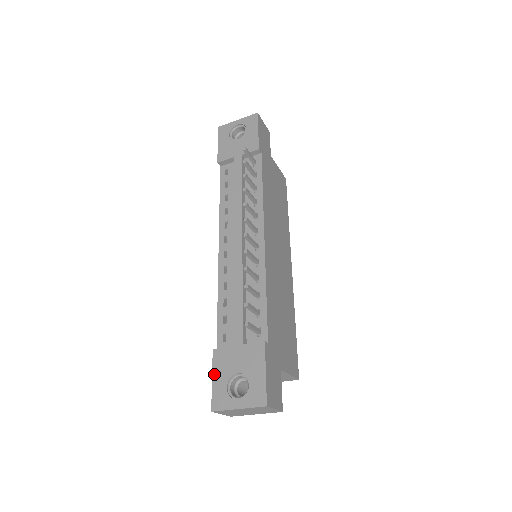
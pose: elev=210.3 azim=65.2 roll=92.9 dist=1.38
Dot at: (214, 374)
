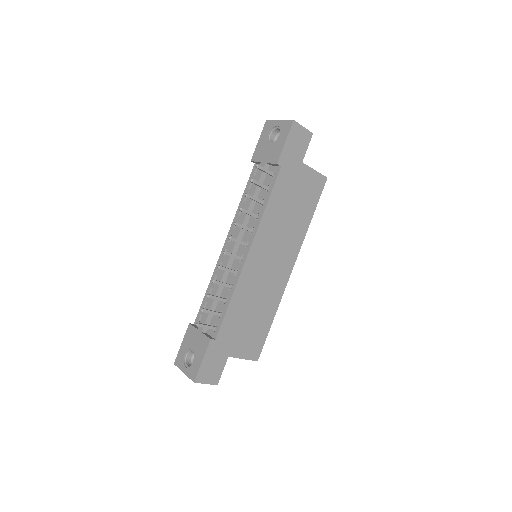
Dot at: (183, 341)
